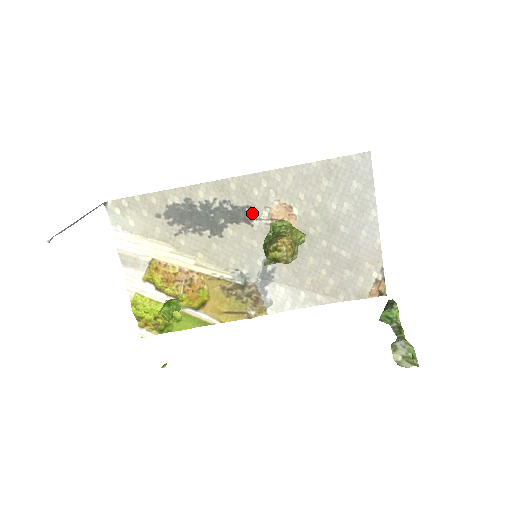
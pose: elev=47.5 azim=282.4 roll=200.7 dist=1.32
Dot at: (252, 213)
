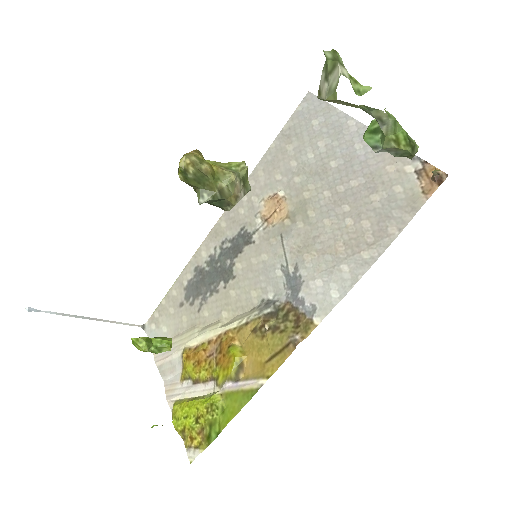
Dot at: (248, 231)
